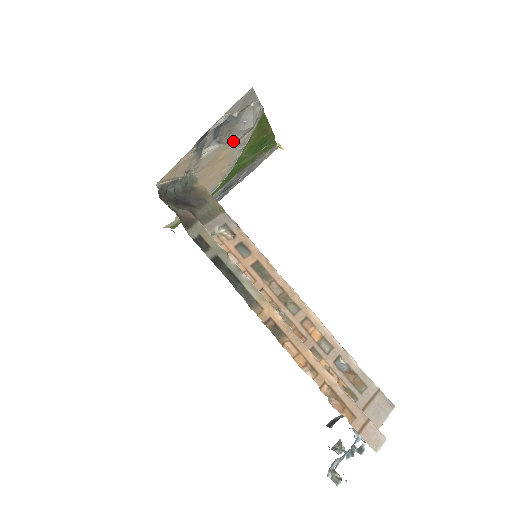
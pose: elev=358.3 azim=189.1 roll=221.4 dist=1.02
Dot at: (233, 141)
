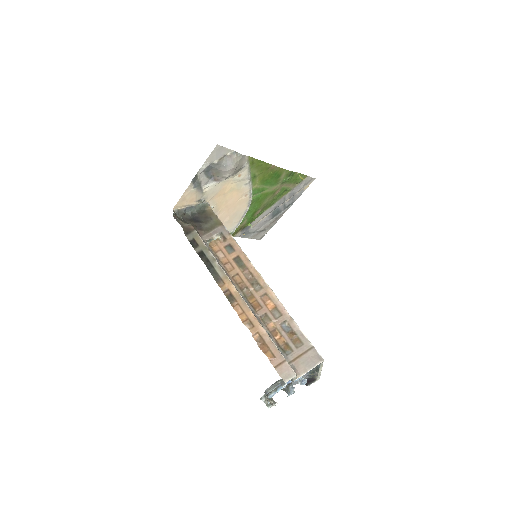
Dot at: (225, 178)
